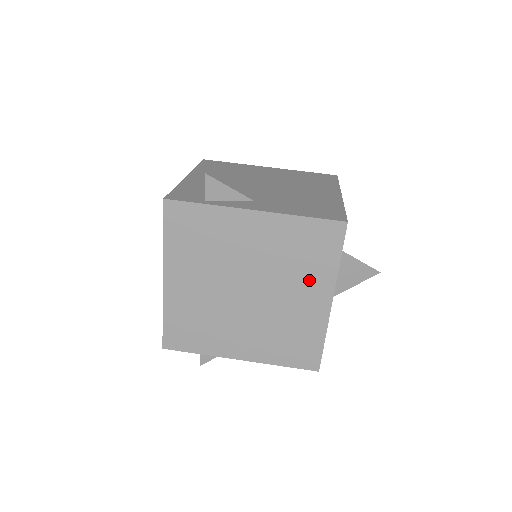
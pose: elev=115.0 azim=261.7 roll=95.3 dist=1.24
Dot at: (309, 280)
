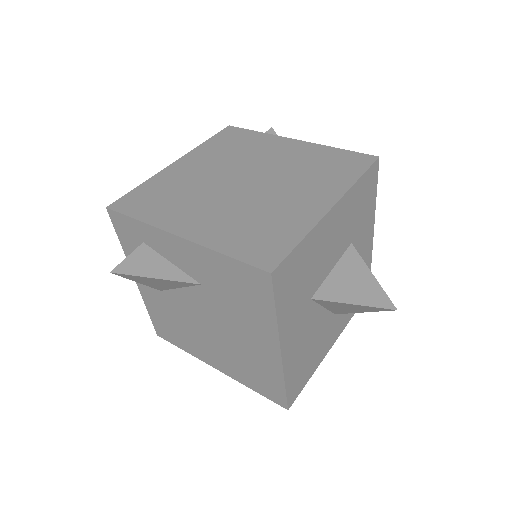
Dot at: (317, 185)
